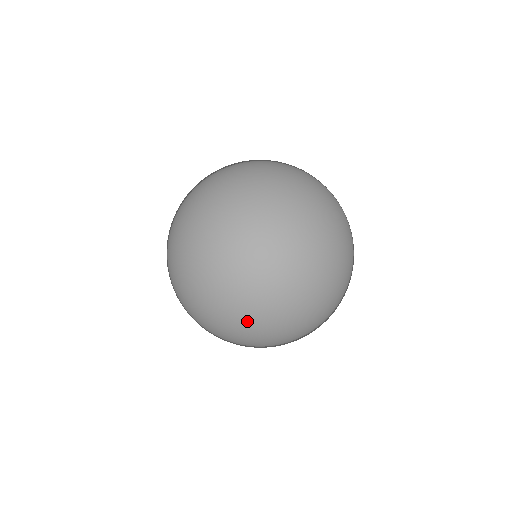
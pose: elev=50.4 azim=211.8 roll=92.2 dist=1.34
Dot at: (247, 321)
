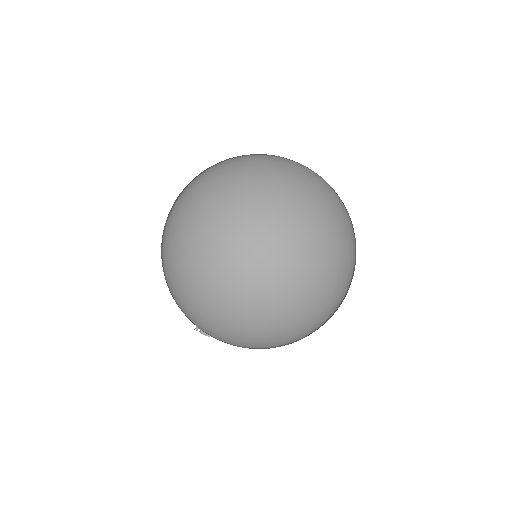
Dot at: (269, 302)
